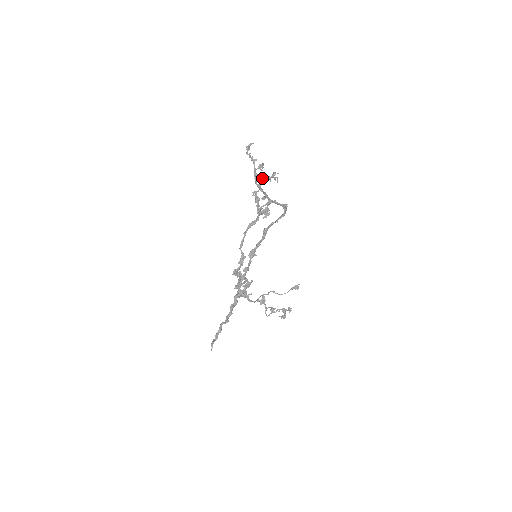
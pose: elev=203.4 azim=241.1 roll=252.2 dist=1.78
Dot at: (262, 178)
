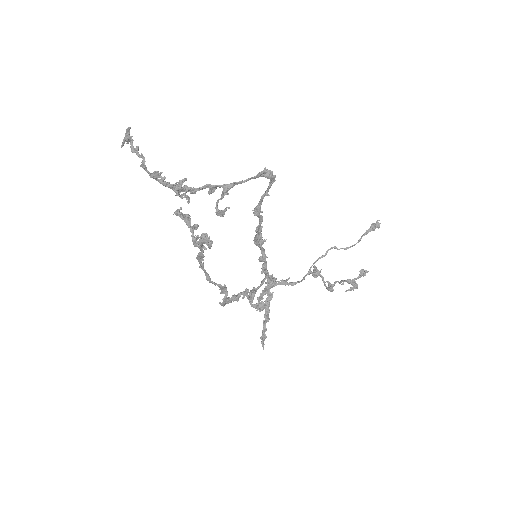
Dot at: (173, 187)
